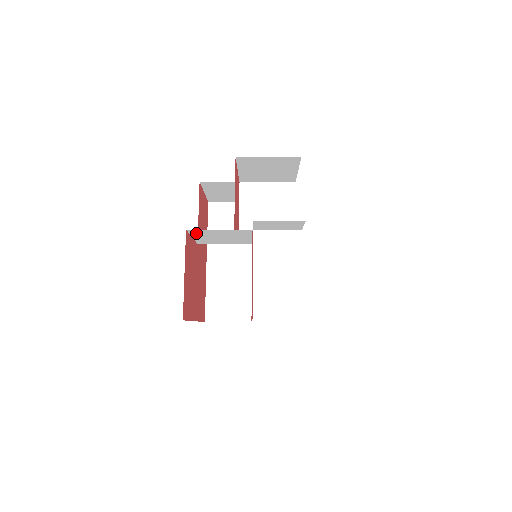
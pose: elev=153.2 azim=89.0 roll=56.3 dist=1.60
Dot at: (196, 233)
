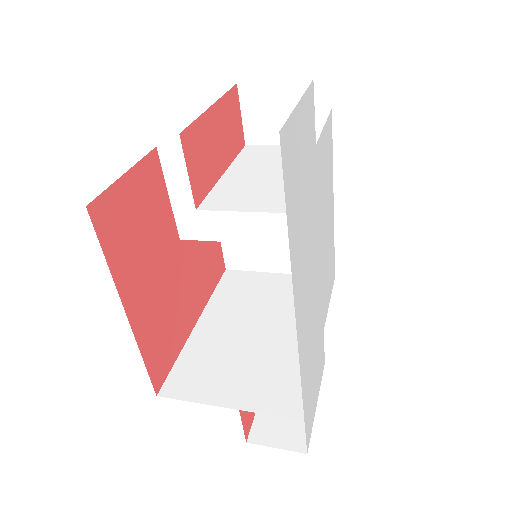
Dot at: (171, 170)
